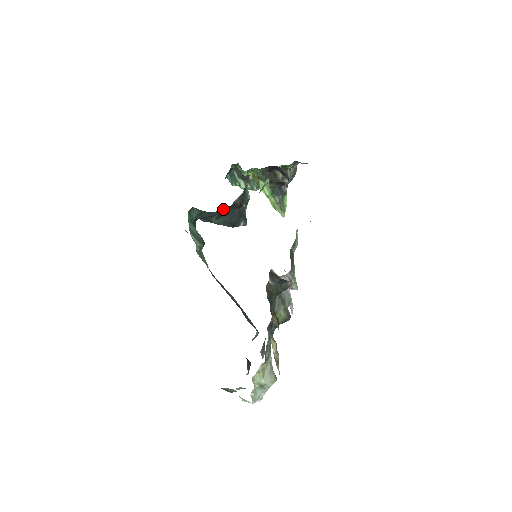
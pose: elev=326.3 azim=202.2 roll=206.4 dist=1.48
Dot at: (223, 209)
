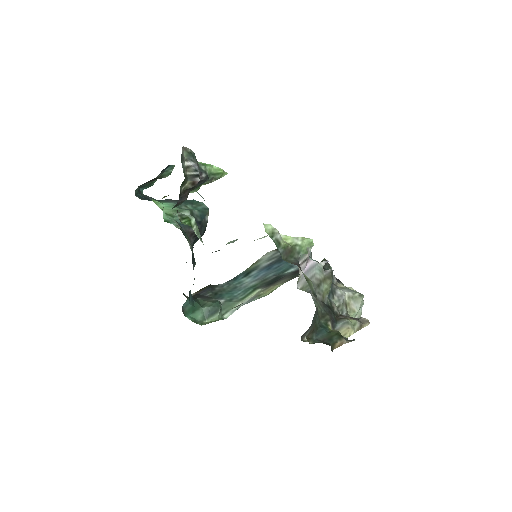
Dot at: occluded
